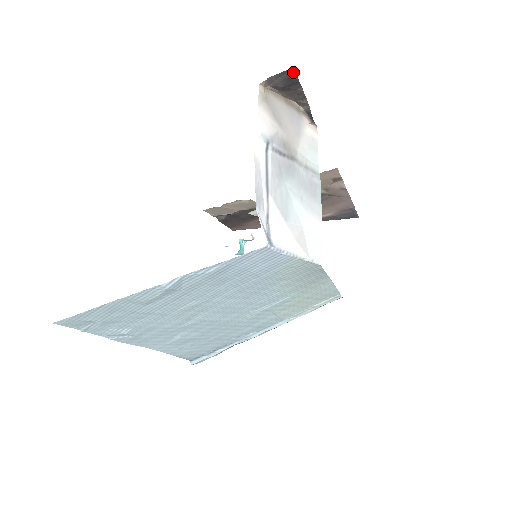
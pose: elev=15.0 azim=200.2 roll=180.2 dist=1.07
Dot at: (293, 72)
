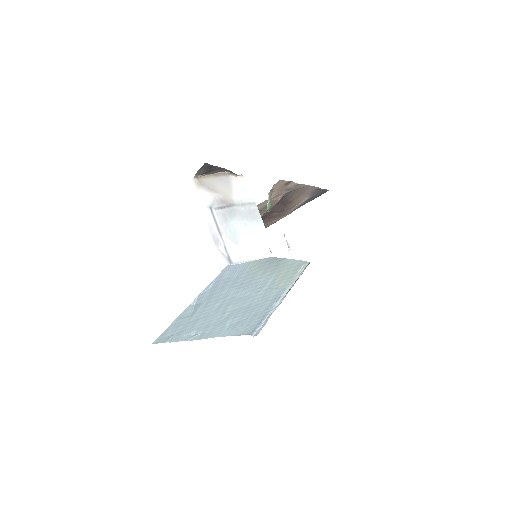
Dot at: (207, 164)
